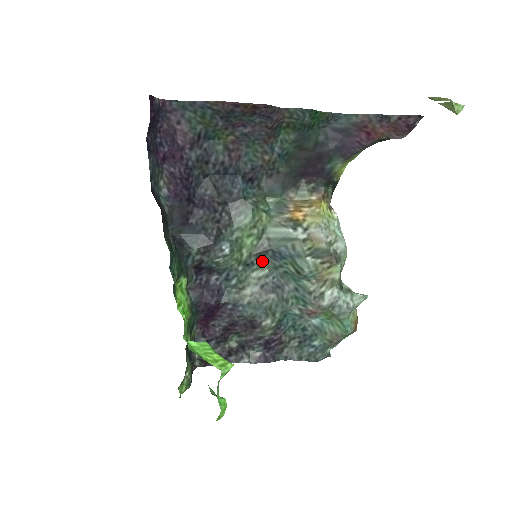
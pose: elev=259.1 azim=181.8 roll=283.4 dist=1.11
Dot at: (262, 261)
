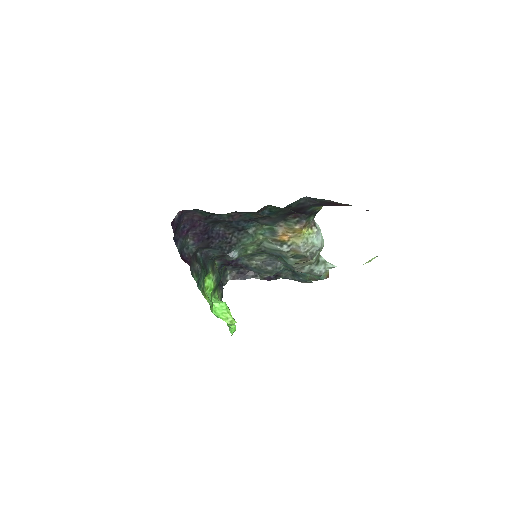
Dot at: (262, 254)
